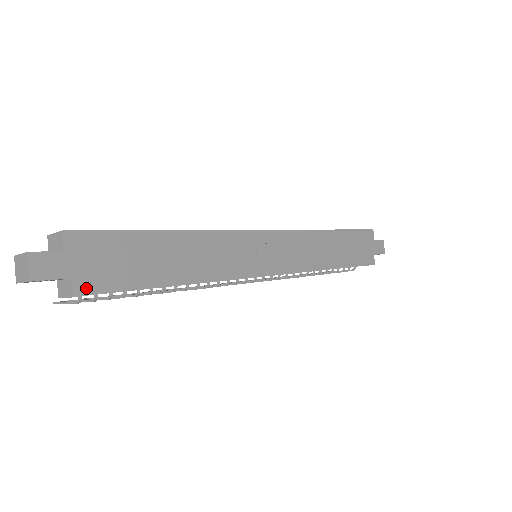
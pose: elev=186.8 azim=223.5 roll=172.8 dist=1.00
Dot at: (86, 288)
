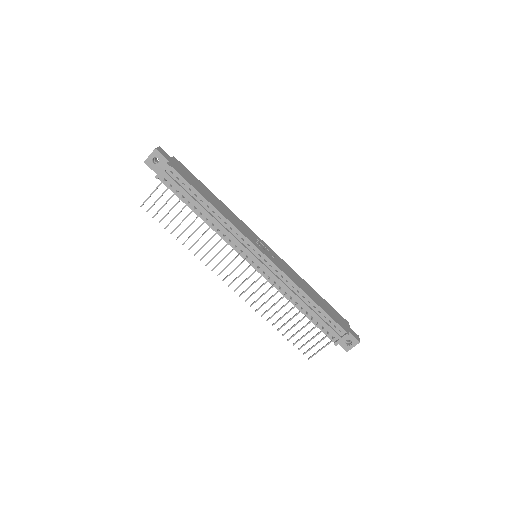
Dot at: (172, 167)
